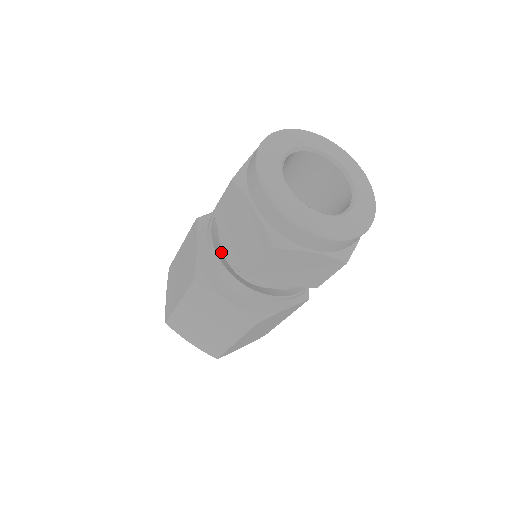
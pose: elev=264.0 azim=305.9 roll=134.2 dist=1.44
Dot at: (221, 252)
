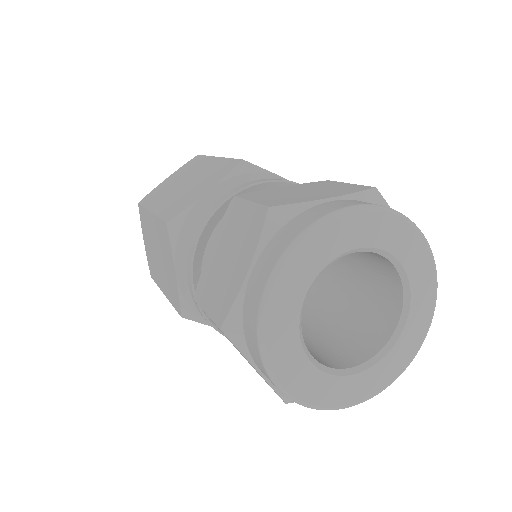
Dot at: occluded
